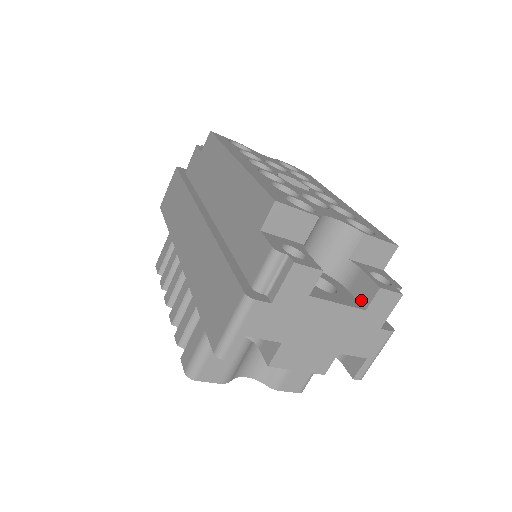
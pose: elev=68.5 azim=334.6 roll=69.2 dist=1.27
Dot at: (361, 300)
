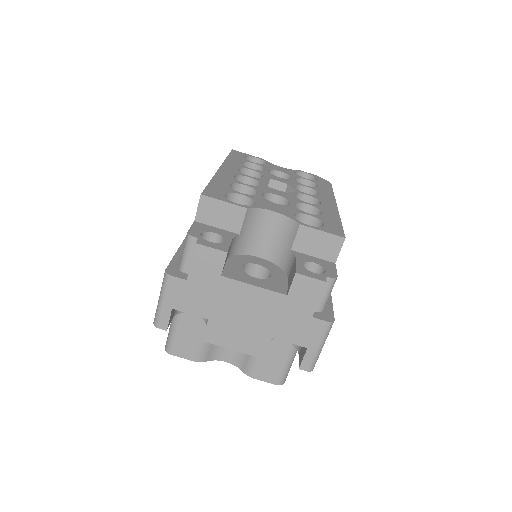
Dot at: (288, 286)
